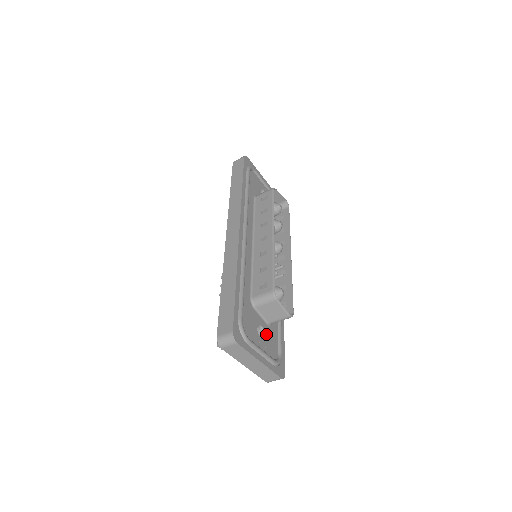
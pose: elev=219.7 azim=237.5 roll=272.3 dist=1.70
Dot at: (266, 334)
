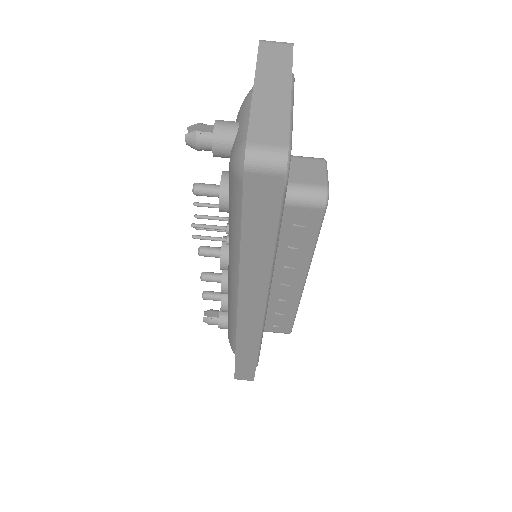
Dot at: occluded
